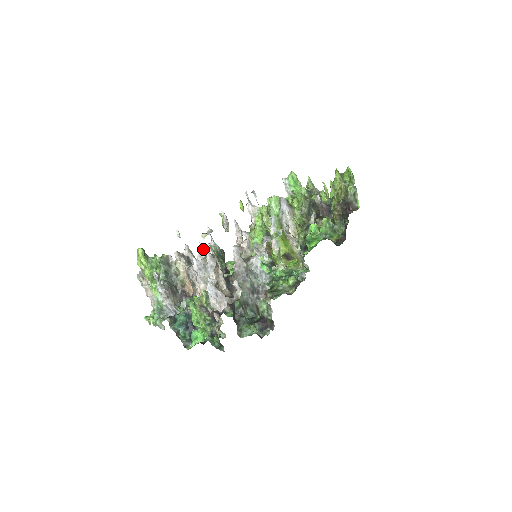
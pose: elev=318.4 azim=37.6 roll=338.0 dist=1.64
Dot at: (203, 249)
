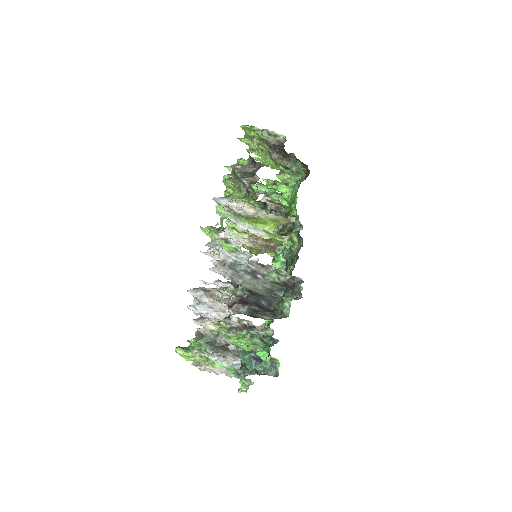
Dot at: occluded
